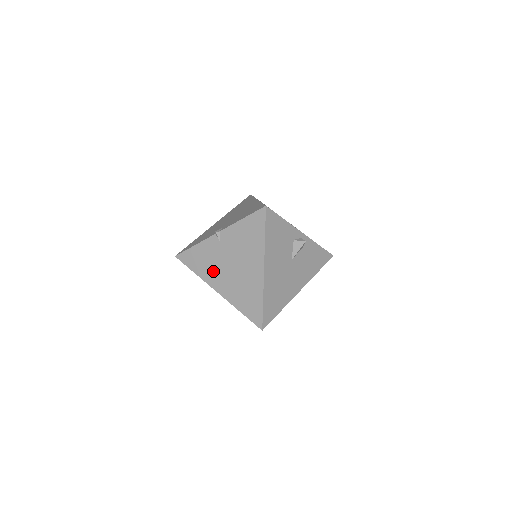
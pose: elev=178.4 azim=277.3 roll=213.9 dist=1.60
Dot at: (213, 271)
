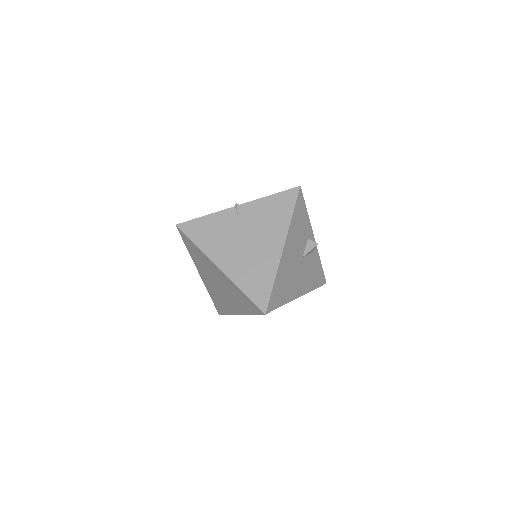
Dot at: (220, 244)
